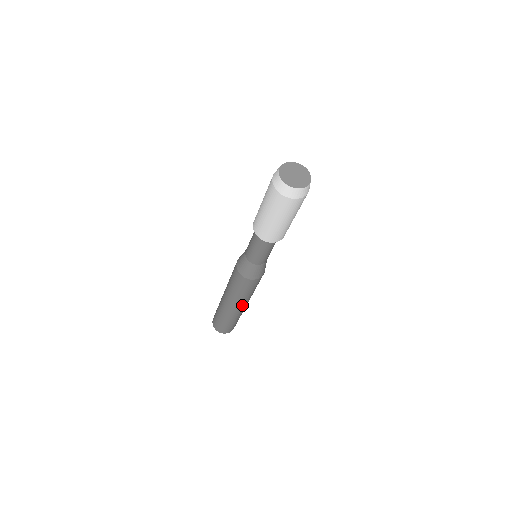
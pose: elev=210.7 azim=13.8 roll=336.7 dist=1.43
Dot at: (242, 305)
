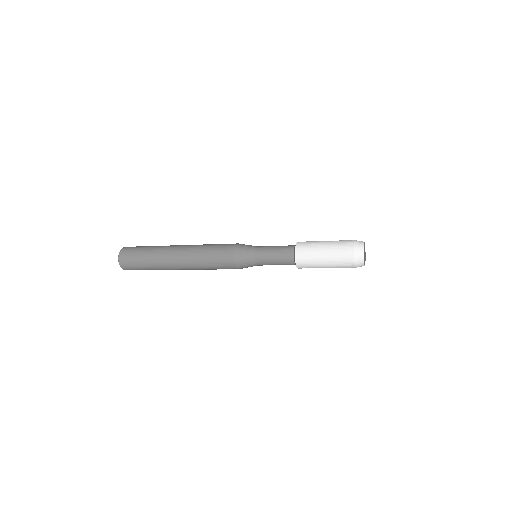
Dot at: occluded
